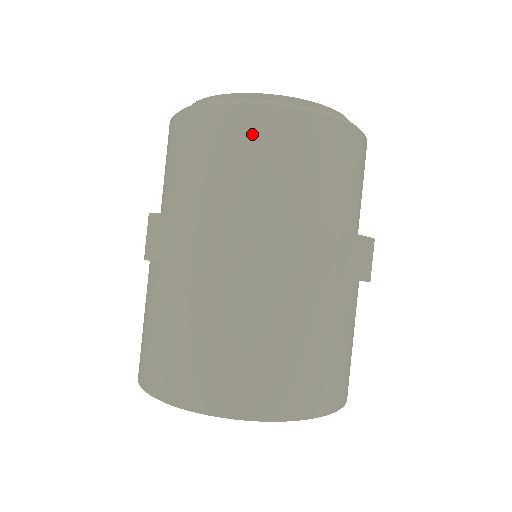
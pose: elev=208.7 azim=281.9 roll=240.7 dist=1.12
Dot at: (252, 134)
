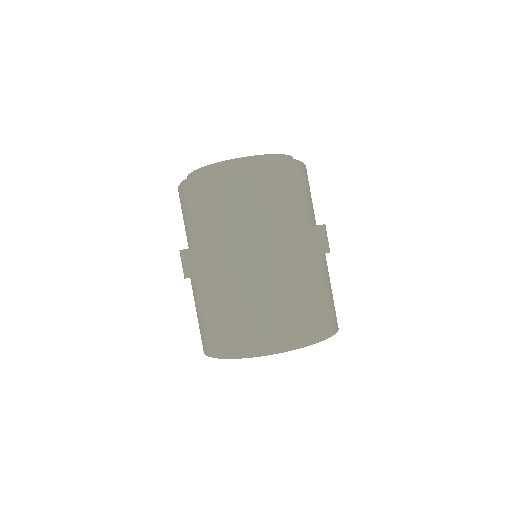
Dot at: (183, 201)
